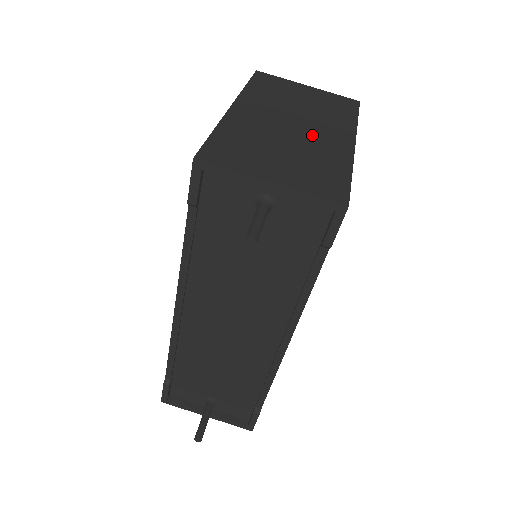
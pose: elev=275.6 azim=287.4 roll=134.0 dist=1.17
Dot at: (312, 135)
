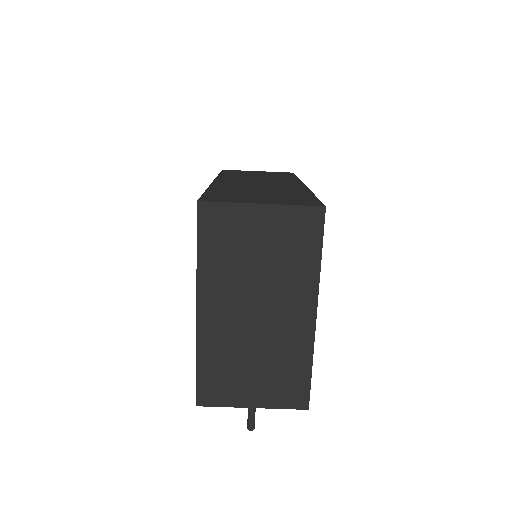
Dot at: (276, 324)
